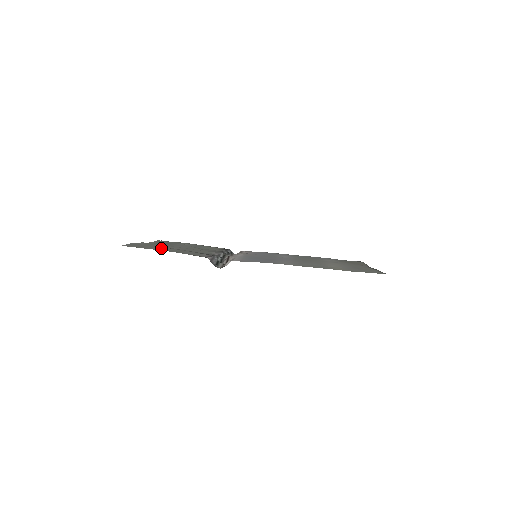
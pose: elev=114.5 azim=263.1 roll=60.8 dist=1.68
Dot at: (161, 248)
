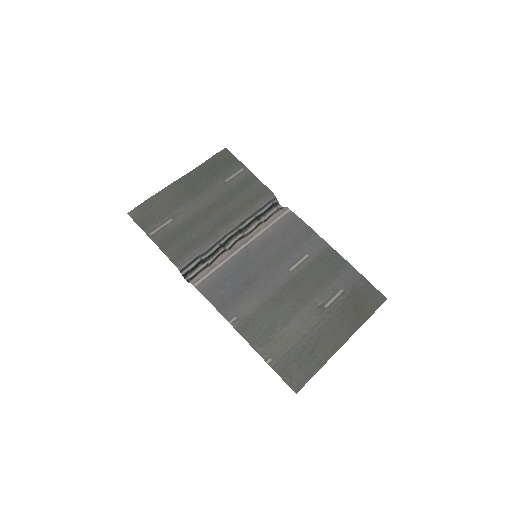
Dot at: (164, 221)
